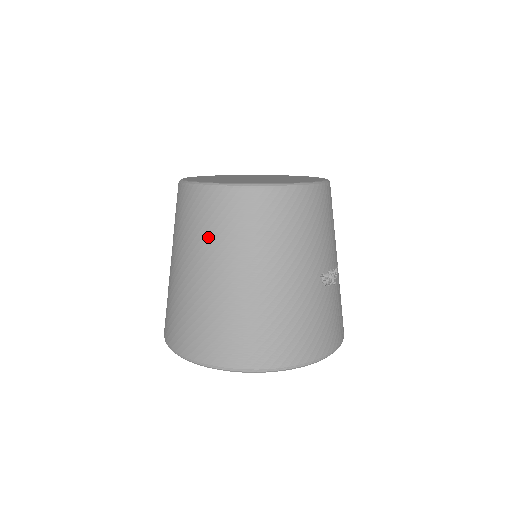
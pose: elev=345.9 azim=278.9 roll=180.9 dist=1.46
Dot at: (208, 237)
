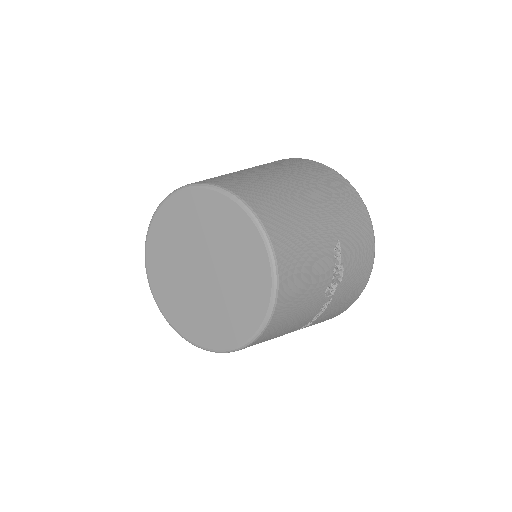
Dot at: occluded
